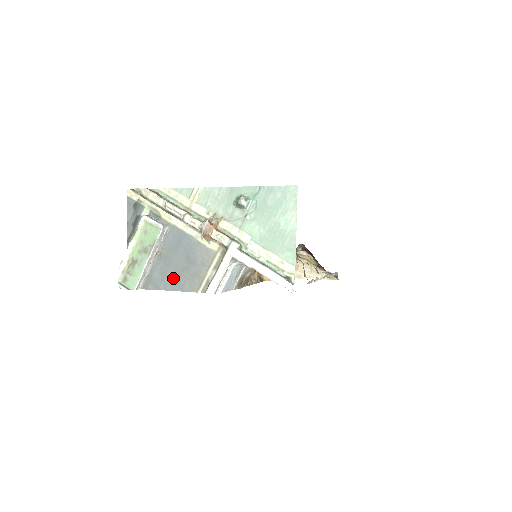
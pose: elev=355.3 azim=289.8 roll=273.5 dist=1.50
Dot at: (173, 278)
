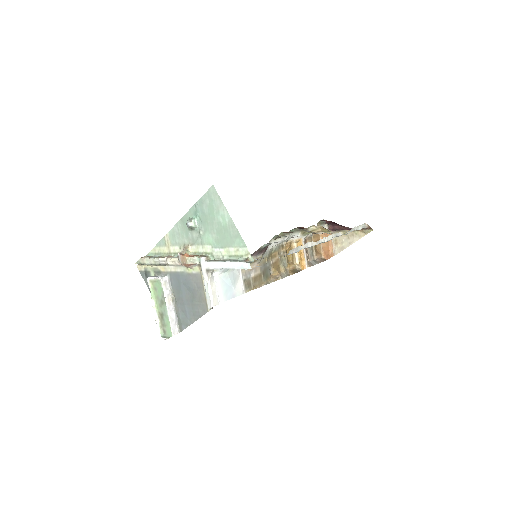
Dot at: (191, 311)
